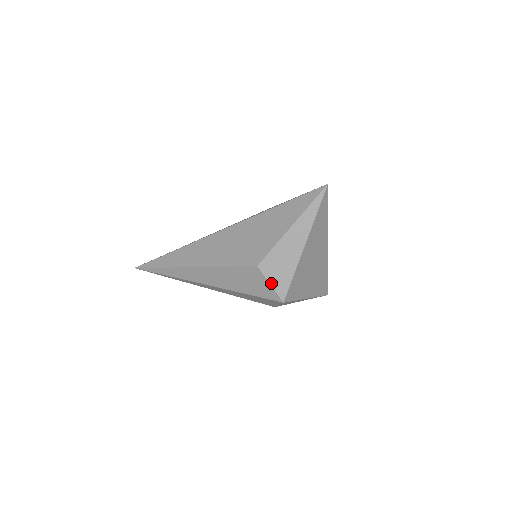
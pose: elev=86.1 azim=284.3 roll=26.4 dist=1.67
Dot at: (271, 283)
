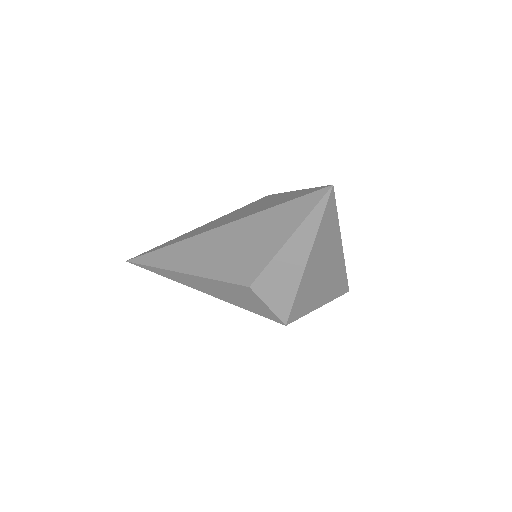
Dot at: (268, 305)
